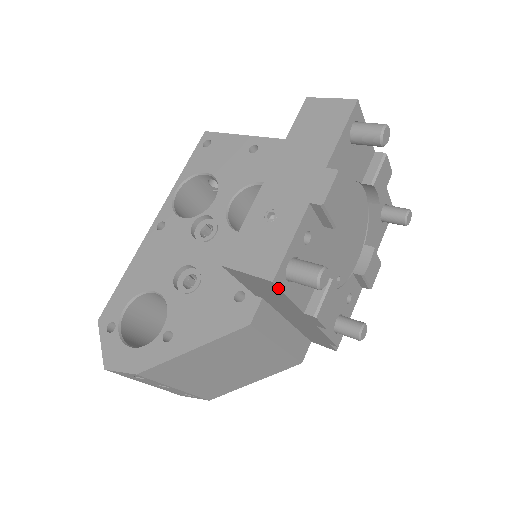
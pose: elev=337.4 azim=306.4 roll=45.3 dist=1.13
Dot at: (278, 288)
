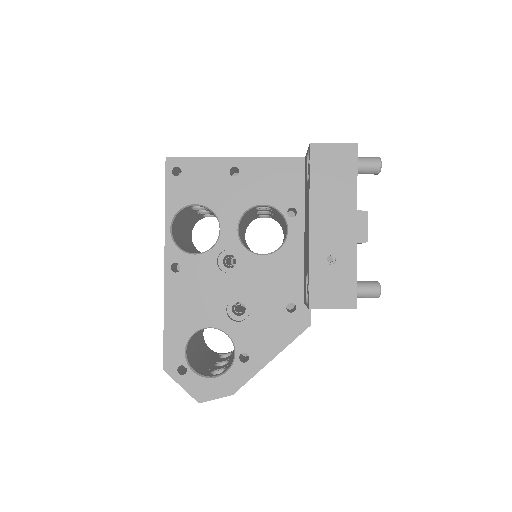
Dot at: occluded
